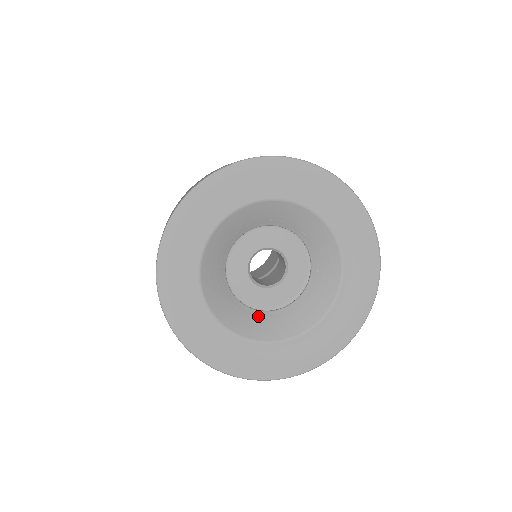
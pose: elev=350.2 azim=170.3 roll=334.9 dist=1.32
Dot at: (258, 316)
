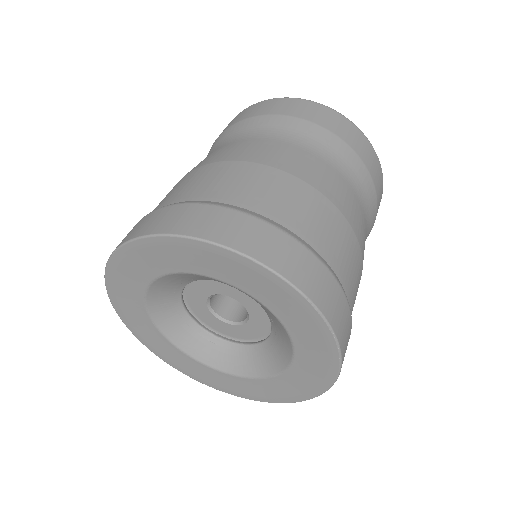
Dot at: (236, 350)
